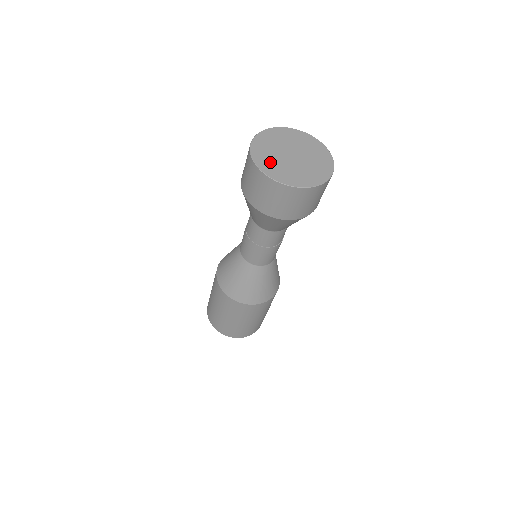
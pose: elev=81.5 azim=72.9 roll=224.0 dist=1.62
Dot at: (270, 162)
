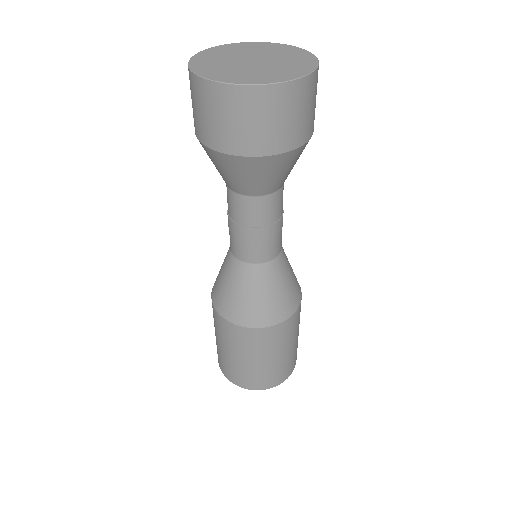
Dot at: (222, 71)
